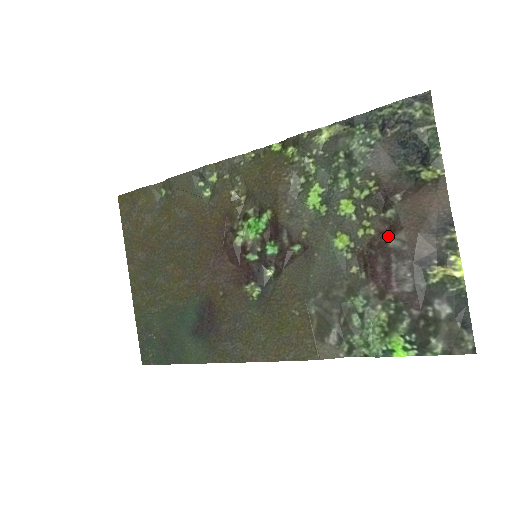
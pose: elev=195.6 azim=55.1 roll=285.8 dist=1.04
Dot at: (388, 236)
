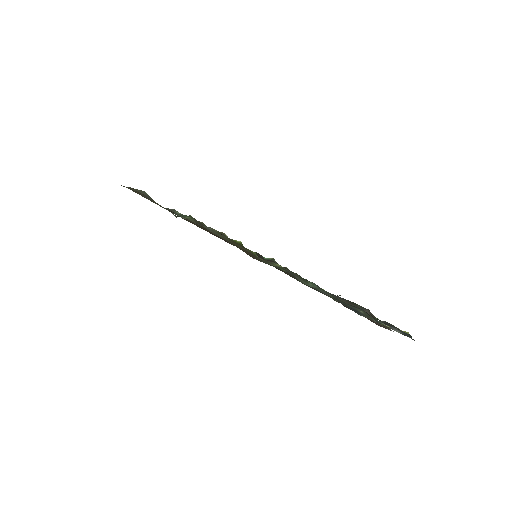
Dot at: occluded
